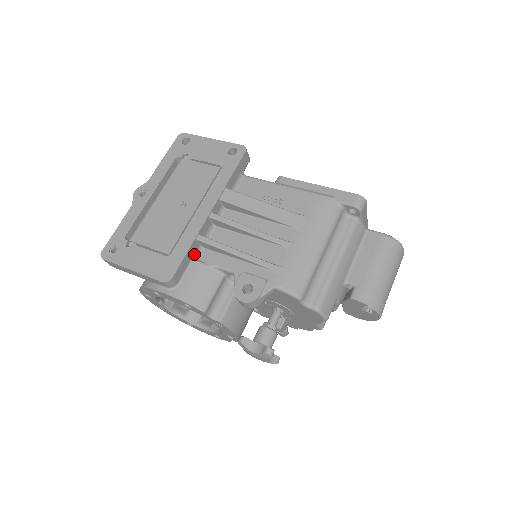
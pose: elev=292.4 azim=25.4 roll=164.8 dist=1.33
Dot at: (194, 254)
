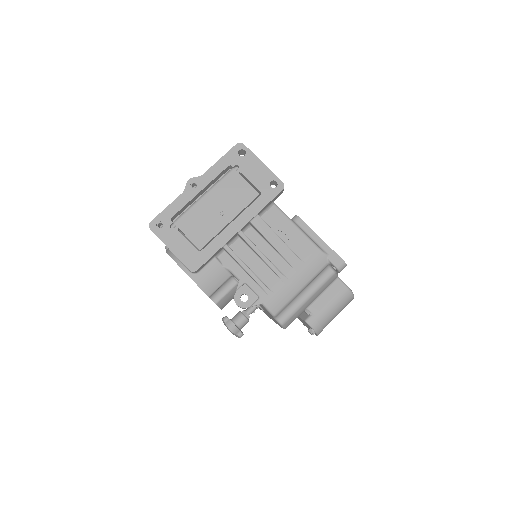
Dot at: (217, 254)
